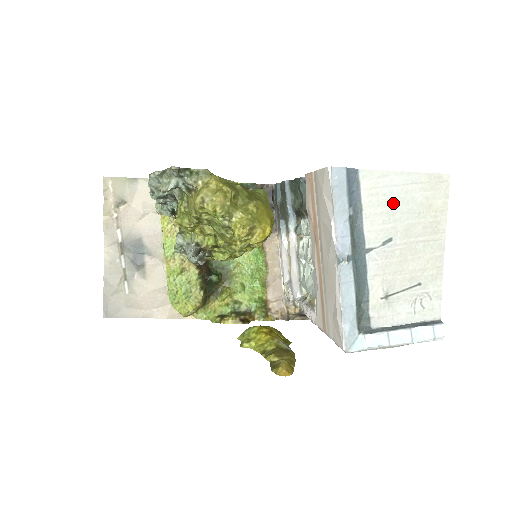
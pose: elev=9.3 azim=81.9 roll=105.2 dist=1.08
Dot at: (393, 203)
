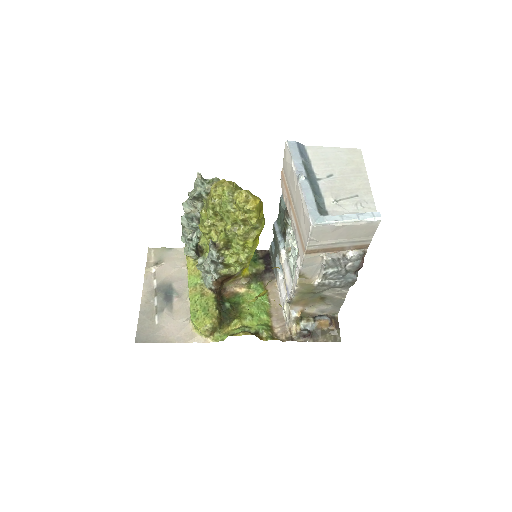
Dot at: (329, 159)
